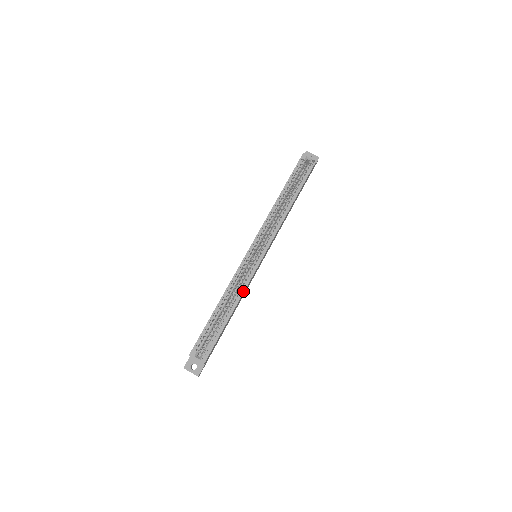
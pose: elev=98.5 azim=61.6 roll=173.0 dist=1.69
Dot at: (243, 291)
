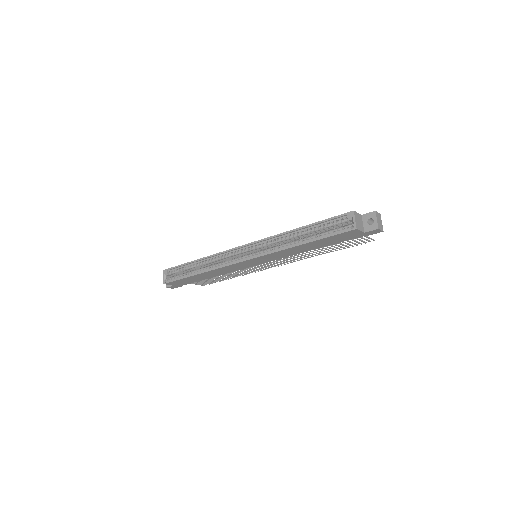
Dot at: (213, 269)
